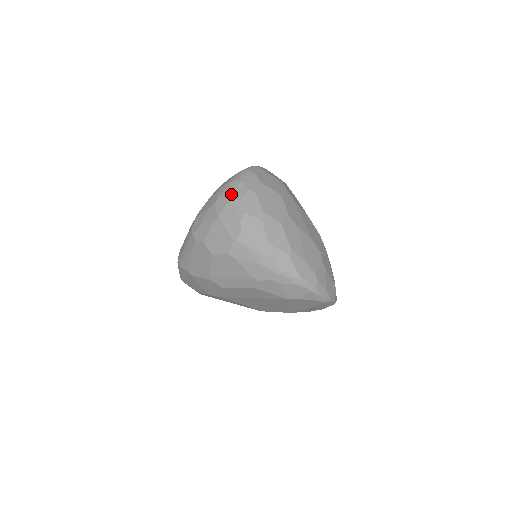
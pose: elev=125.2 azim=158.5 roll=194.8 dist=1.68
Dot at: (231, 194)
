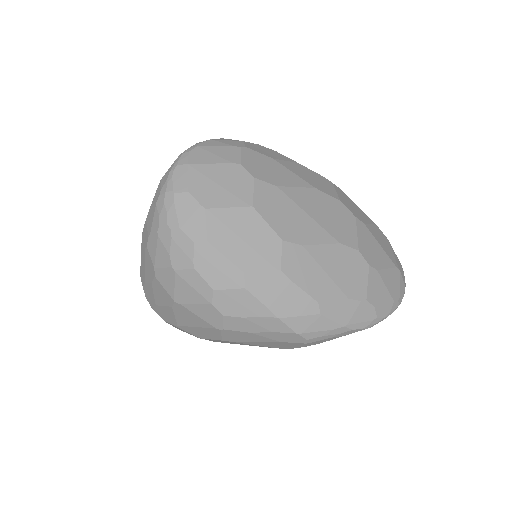
Dot at: (171, 260)
